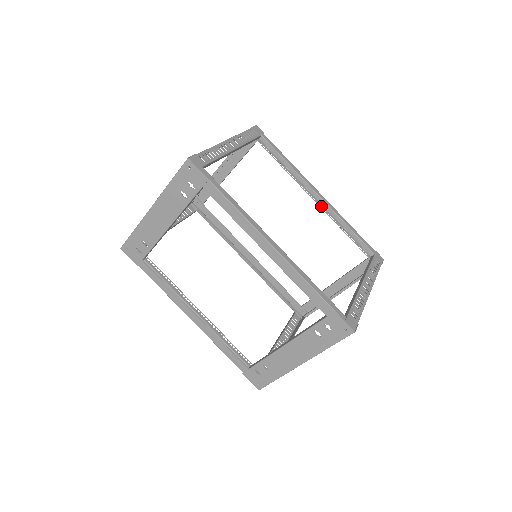
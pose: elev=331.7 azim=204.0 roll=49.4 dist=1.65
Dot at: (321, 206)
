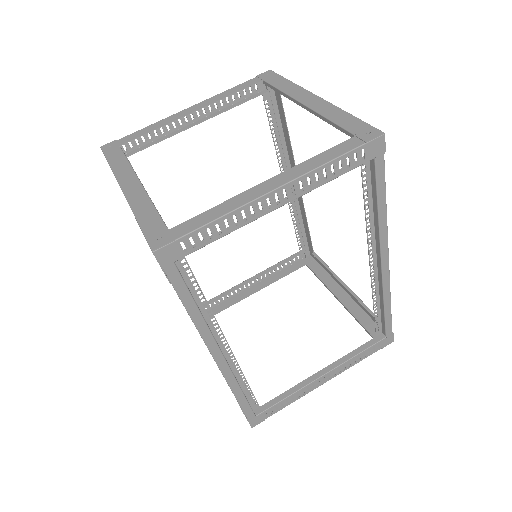
Dot at: (374, 272)
